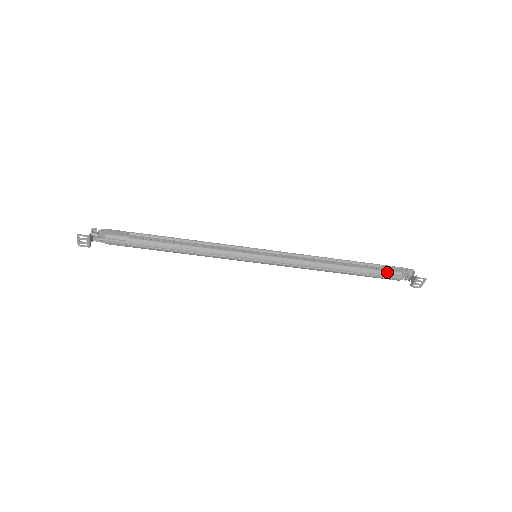
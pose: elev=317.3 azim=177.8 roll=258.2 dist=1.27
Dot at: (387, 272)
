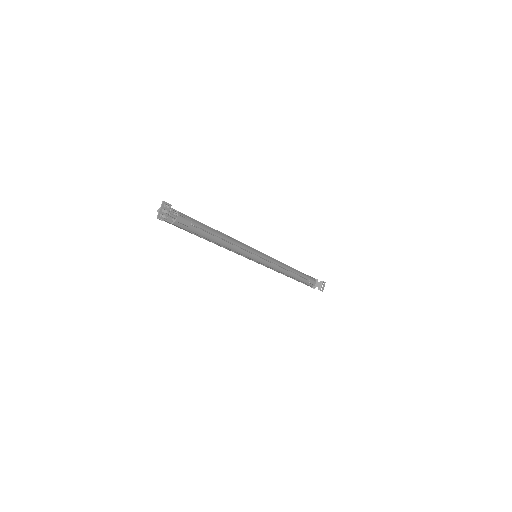
Dot at: (310, 277)
